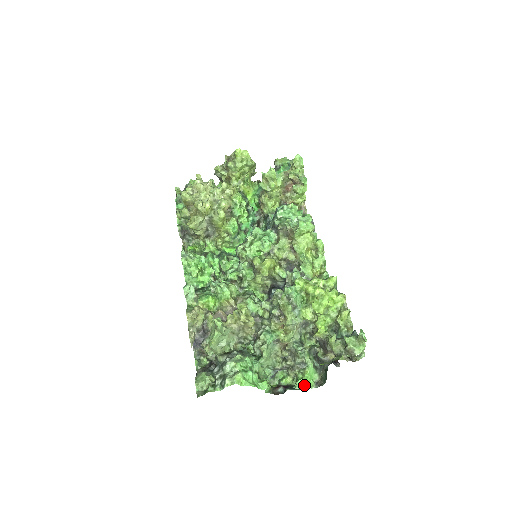
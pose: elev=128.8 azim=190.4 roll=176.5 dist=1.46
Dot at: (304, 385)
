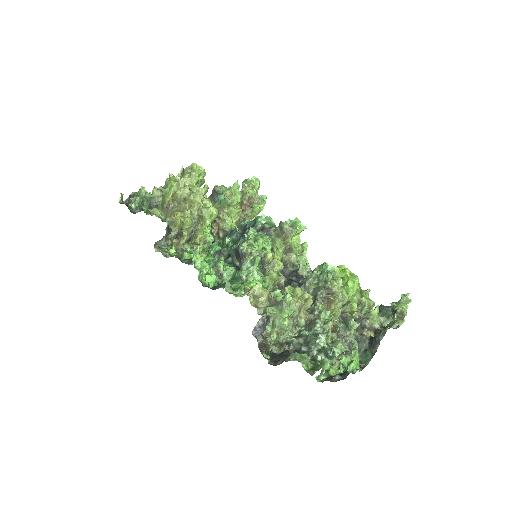
Dot at: (356, 367)
